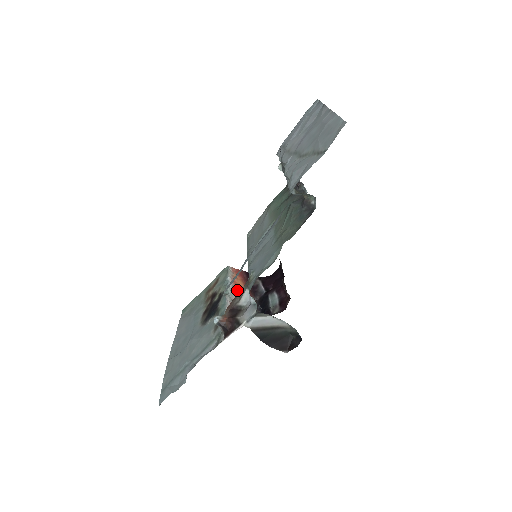
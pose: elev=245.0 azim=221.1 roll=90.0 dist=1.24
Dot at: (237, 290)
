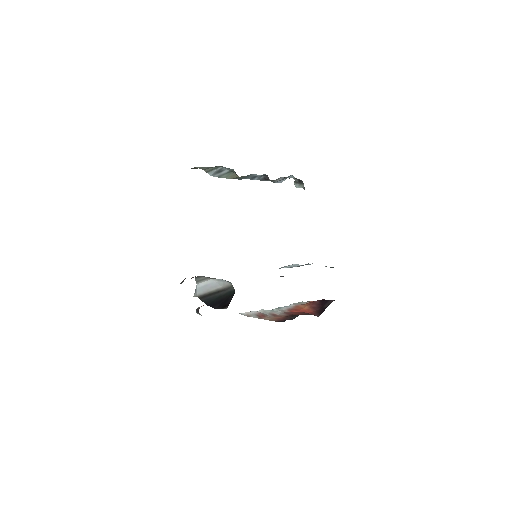
Dot at: (293, 311)
